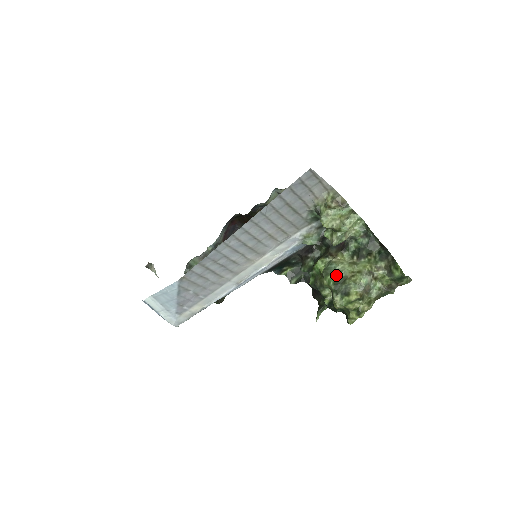
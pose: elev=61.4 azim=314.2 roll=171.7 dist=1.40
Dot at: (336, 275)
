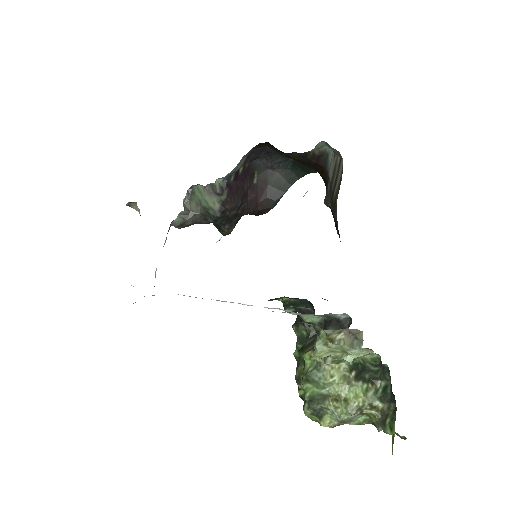
Dot at: (317, 389)
